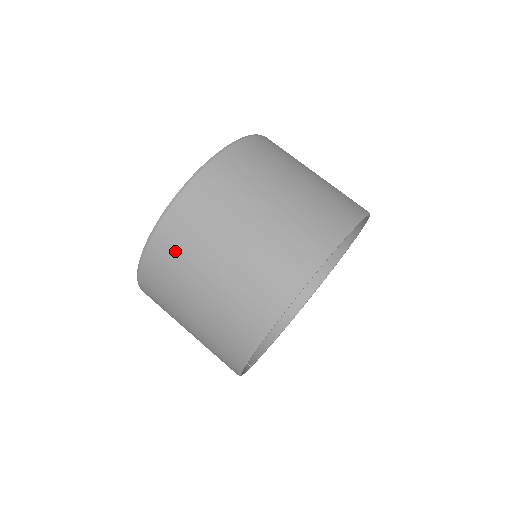
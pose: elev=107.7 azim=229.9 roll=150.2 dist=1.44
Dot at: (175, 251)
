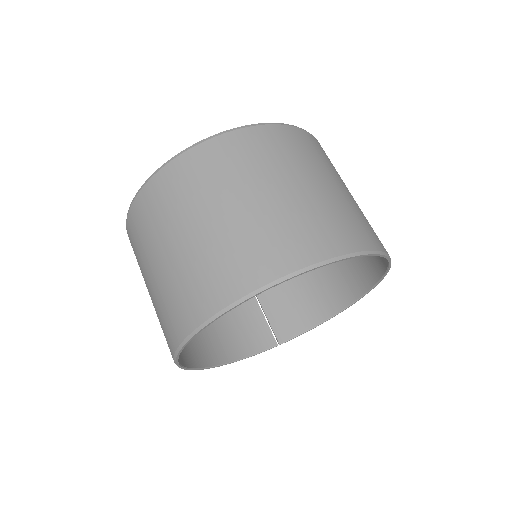
Dot at: occluded
